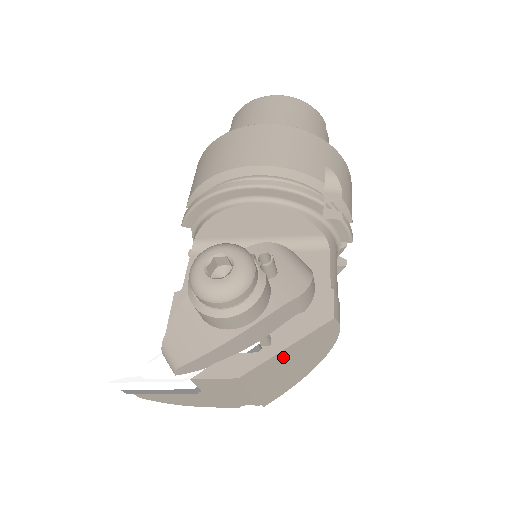
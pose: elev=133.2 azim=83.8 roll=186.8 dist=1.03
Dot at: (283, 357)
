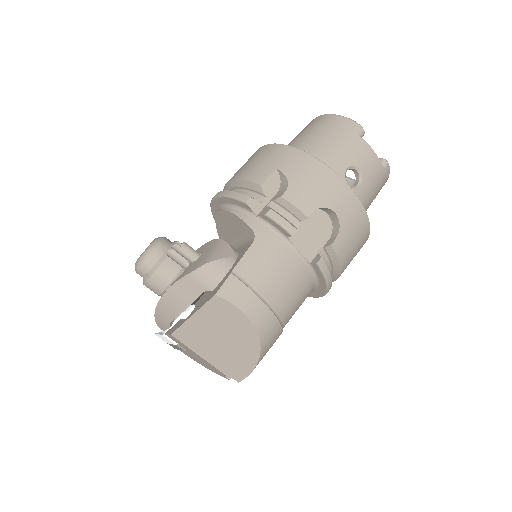
Dot at: (199, 326)
